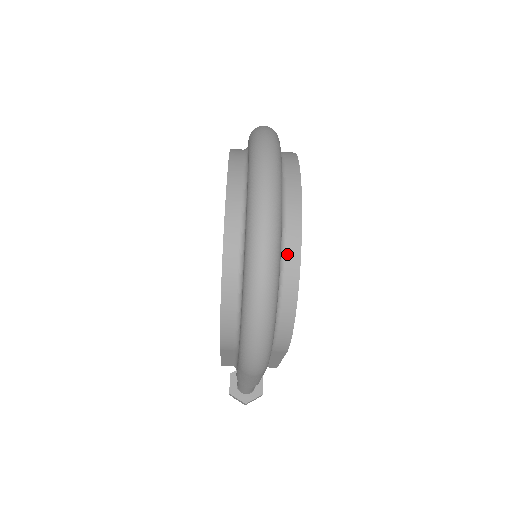
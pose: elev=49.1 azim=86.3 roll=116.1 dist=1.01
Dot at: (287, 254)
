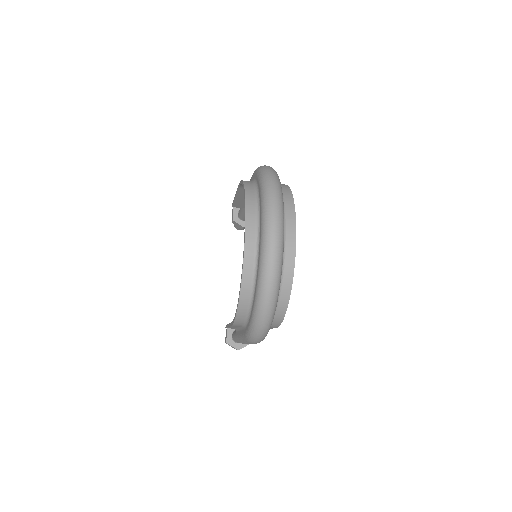
Dot at: (285, 274)
